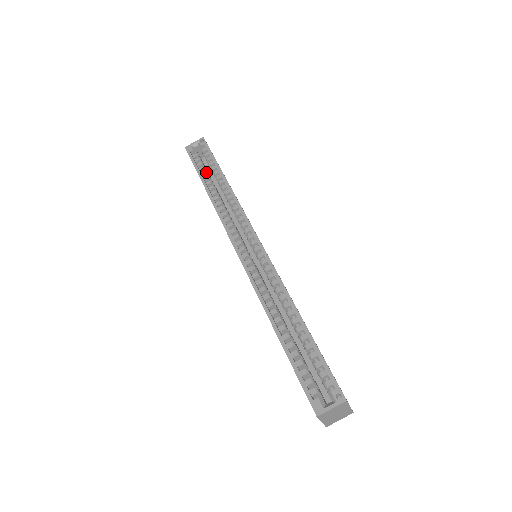
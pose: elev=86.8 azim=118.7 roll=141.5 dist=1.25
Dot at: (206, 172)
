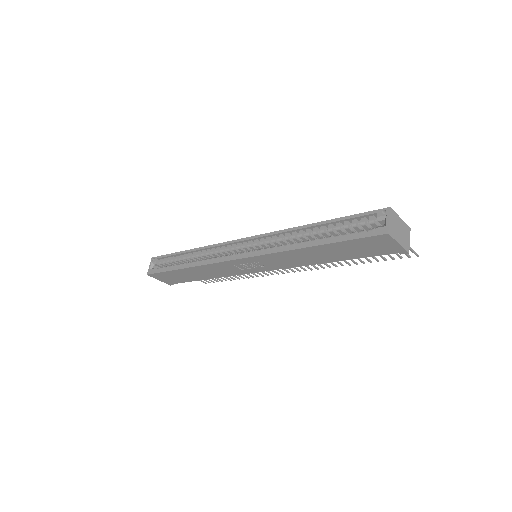
Dot at: (174, 265)
